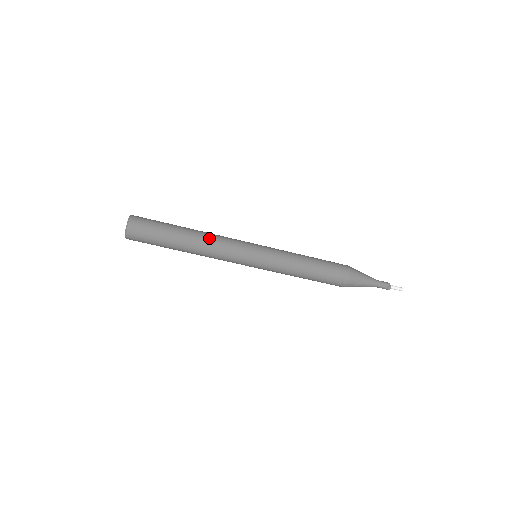
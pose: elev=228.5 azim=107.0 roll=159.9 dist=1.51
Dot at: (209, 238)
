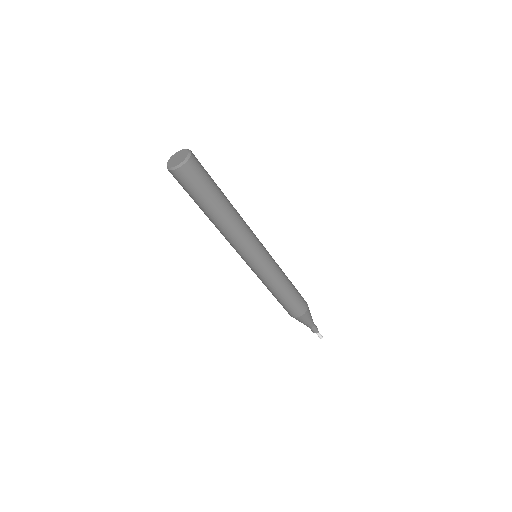
Dot at: (238, 213)
